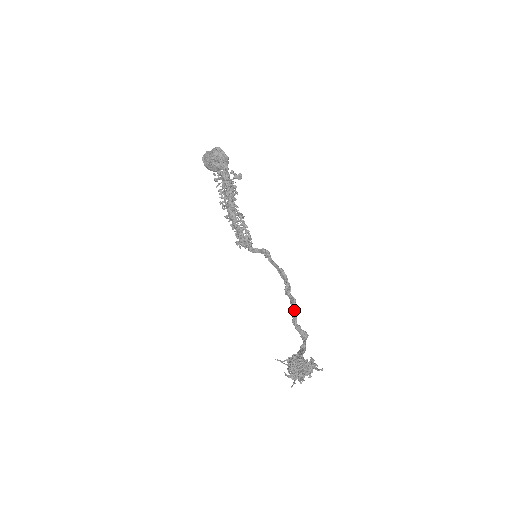
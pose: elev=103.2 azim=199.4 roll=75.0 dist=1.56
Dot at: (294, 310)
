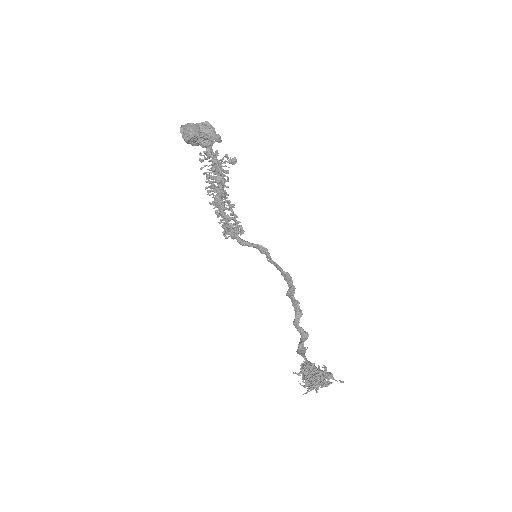
Dot at: (298, 314)
